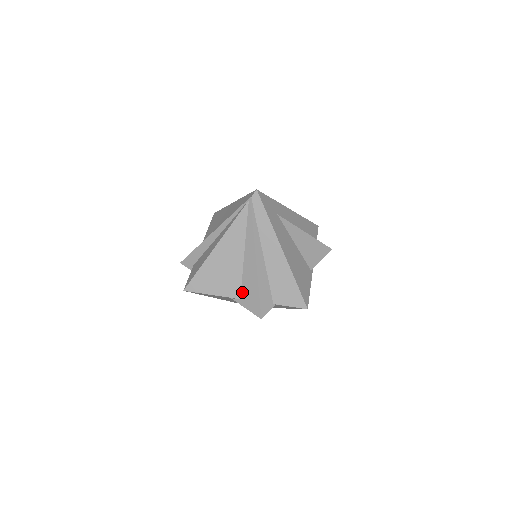
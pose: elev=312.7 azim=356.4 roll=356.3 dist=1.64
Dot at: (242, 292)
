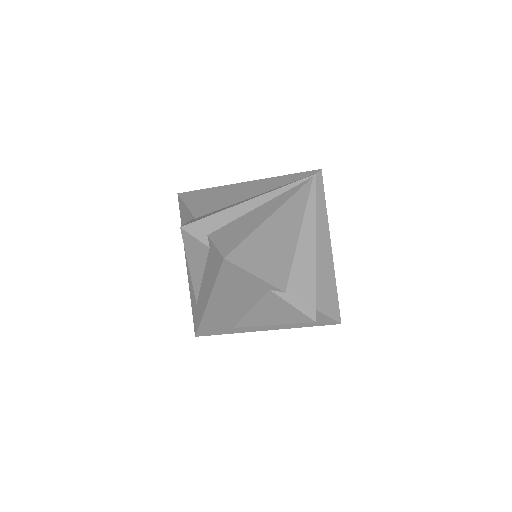
Dot at: (290, 283)
